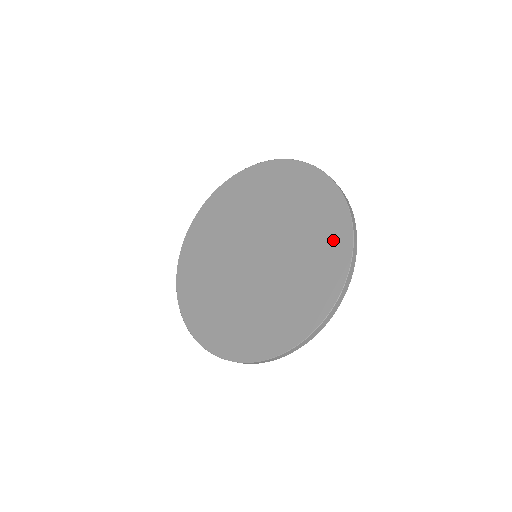
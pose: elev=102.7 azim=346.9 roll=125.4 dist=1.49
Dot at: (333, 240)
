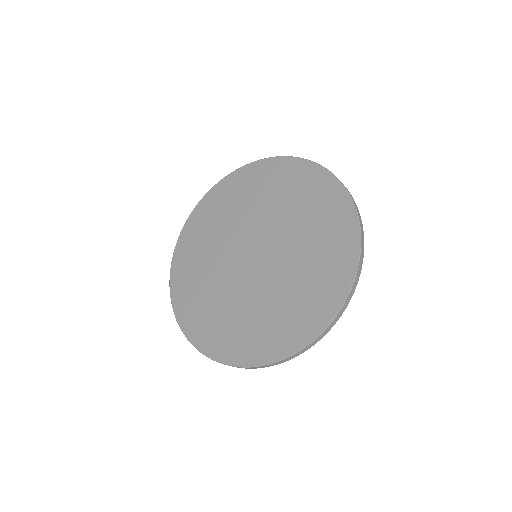
Dot at: (297, 176)
